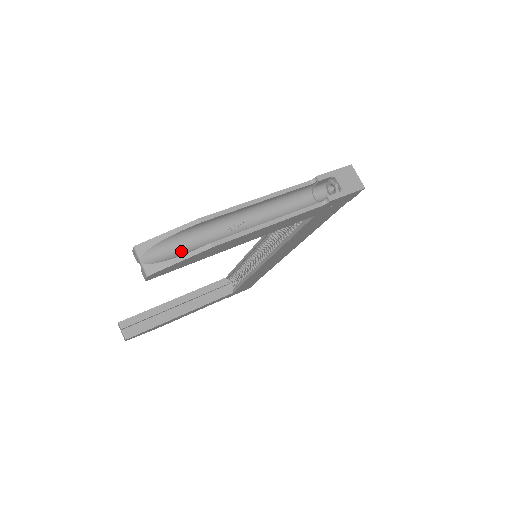
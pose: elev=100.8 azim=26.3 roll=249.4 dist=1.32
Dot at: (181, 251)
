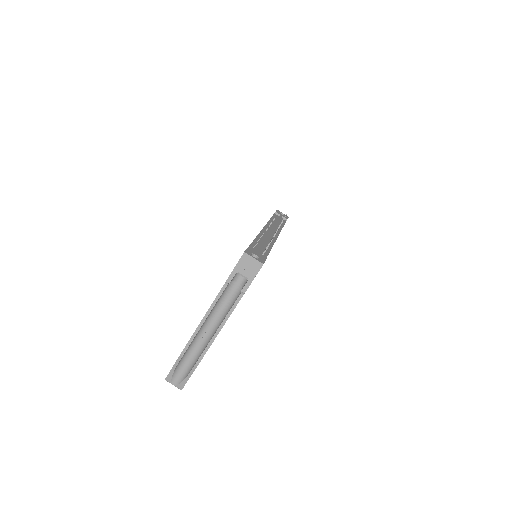
Dot at: (187, 369)
